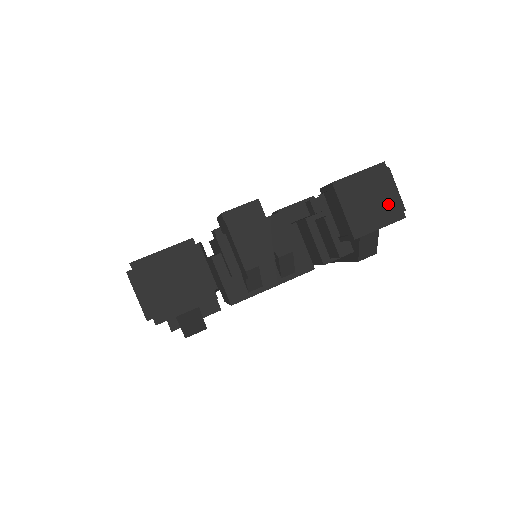
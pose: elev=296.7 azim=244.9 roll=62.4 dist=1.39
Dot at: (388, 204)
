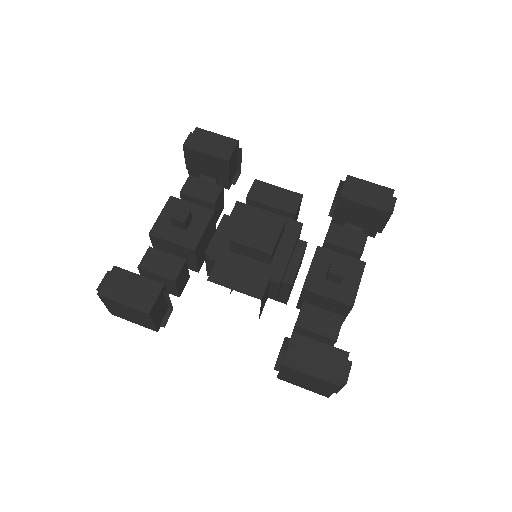
Dot at: (320, 390)
